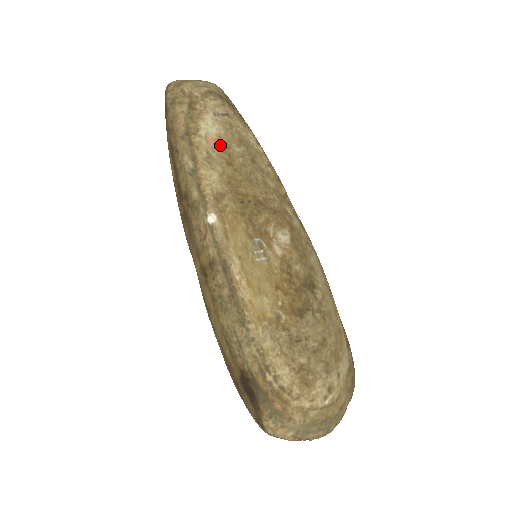
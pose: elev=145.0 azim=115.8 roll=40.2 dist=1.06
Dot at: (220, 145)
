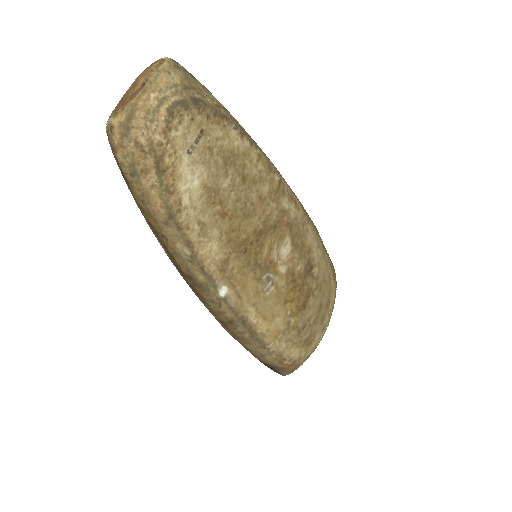
Dot at: (208, 198)
